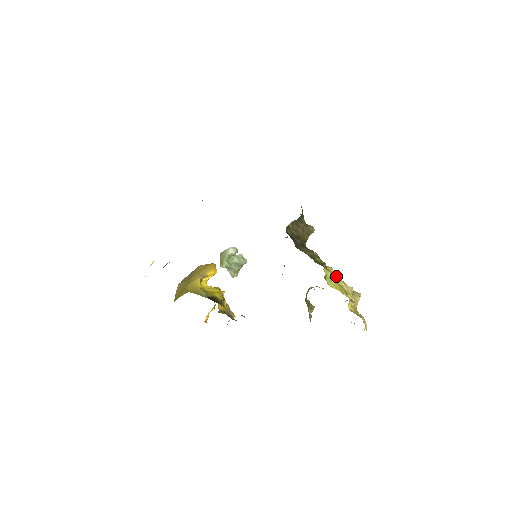
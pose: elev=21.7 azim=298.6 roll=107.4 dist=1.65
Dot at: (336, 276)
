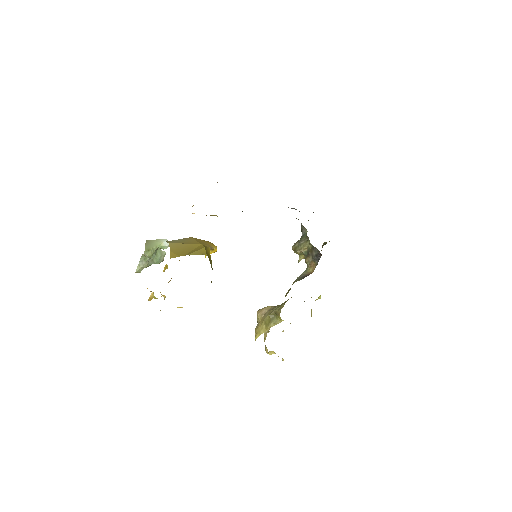
Dot at: occluded
